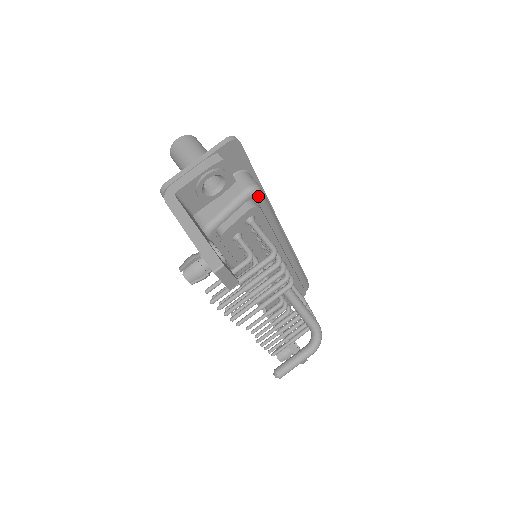
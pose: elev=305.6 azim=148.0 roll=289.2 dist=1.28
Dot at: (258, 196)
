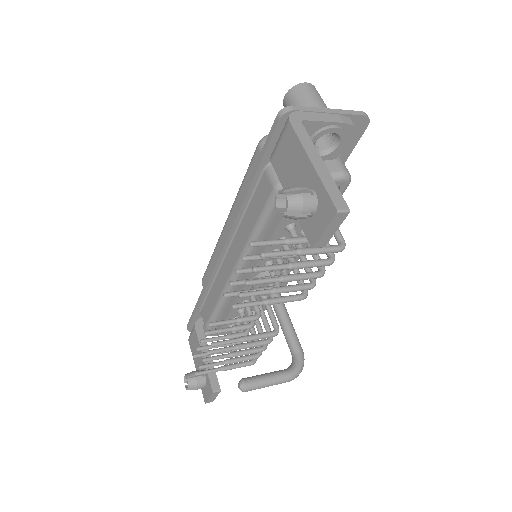
Dot at: (344, 187)
